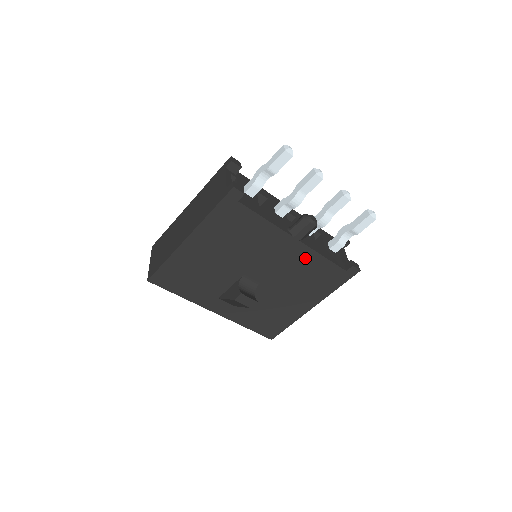
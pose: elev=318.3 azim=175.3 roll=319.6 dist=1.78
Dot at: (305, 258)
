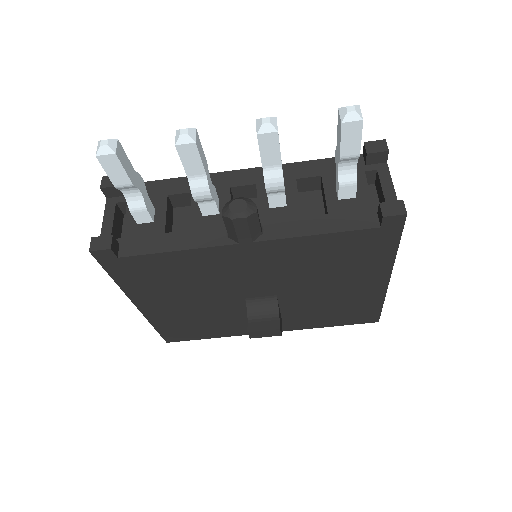
Dot at: (292, 250)
